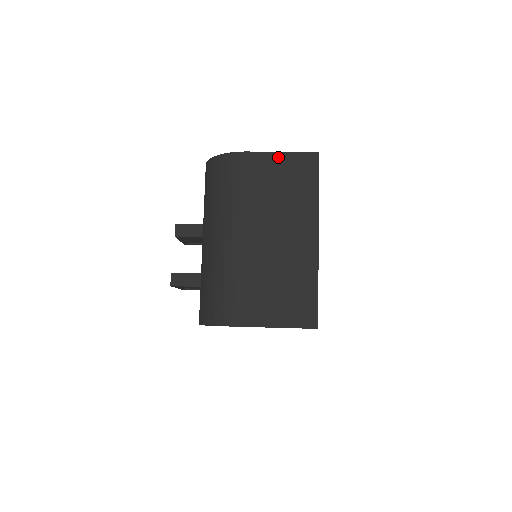
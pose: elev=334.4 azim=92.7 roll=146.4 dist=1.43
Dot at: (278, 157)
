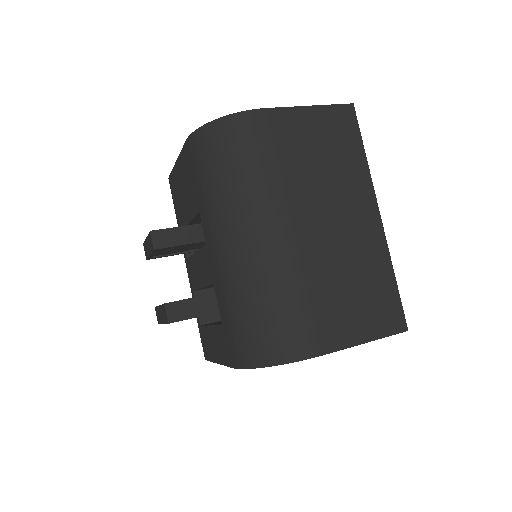
Dot at: (308, 113)
